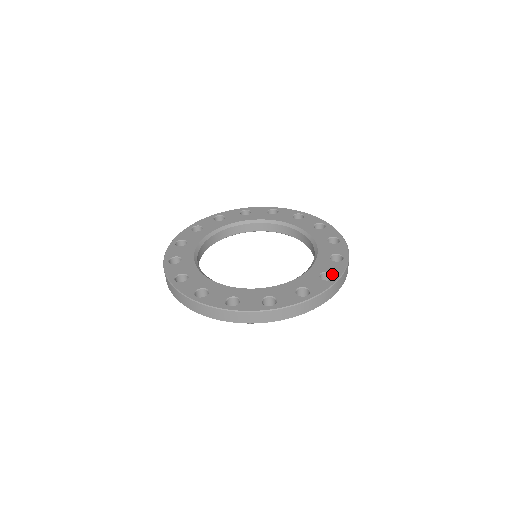
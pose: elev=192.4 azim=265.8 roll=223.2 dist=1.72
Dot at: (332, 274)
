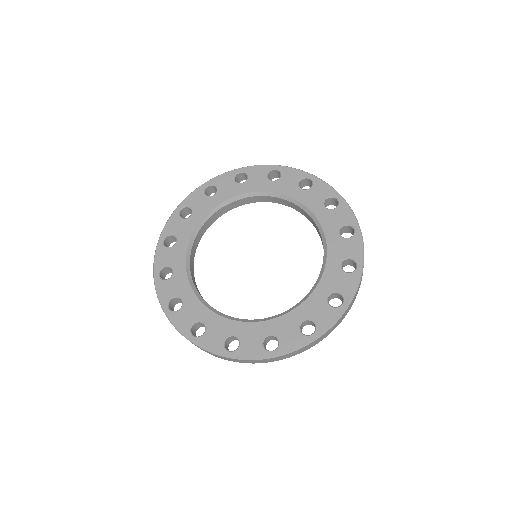
Dot at: (315, 326)
